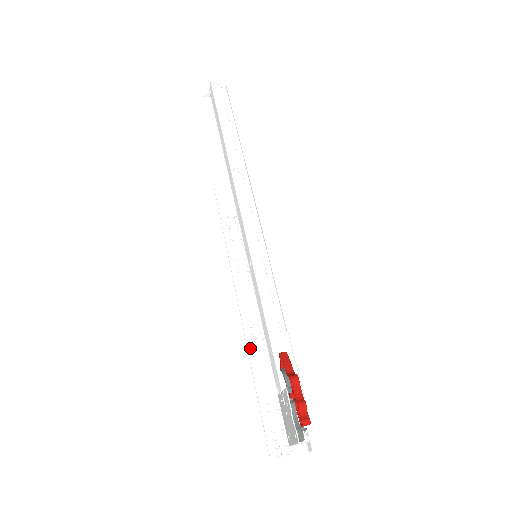
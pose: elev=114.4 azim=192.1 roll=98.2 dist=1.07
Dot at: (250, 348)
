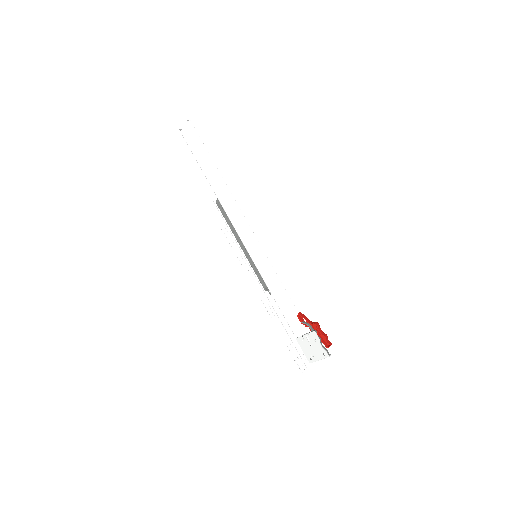
Dot at: (268, 316)
